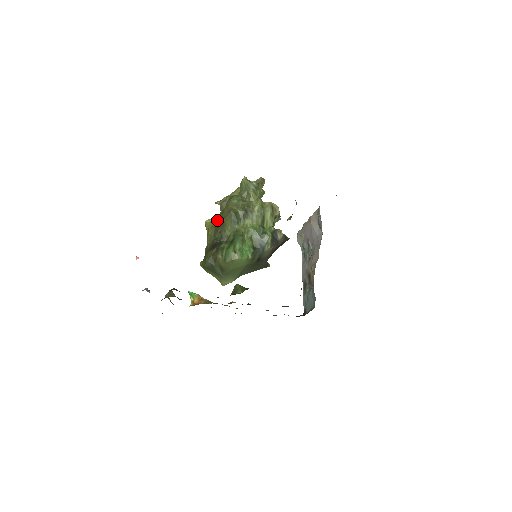
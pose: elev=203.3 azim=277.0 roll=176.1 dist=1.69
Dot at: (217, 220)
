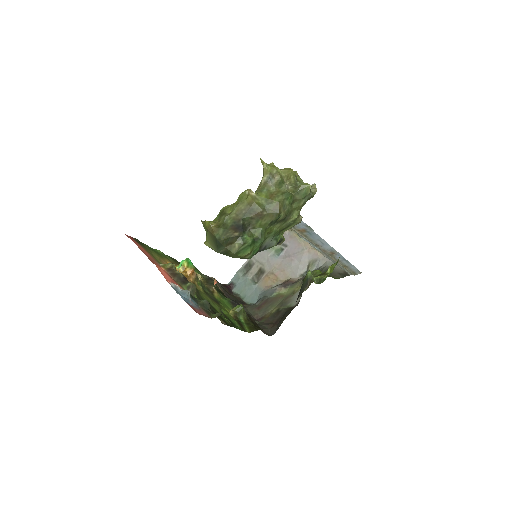
Dot at: (258, 201)
